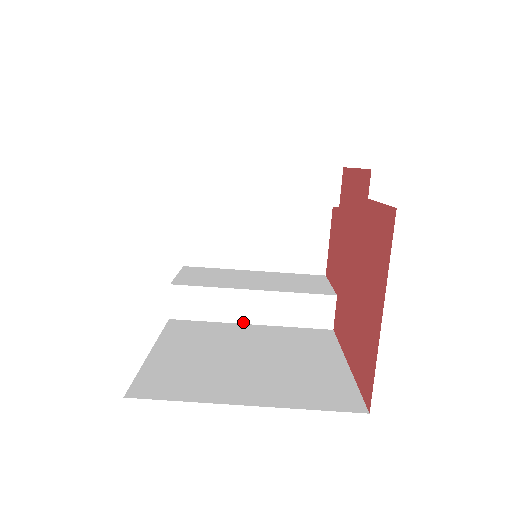
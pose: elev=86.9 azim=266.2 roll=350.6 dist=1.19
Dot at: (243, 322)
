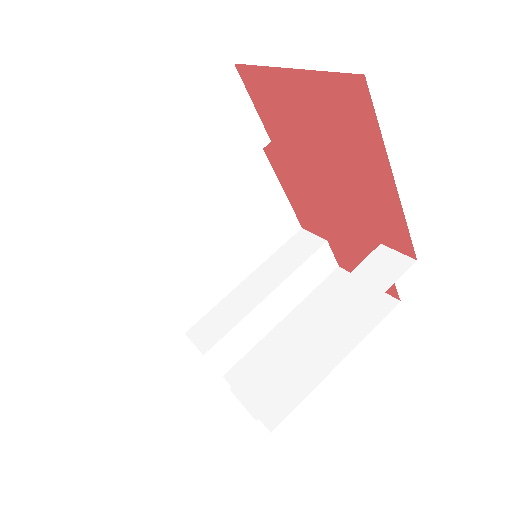
Dot at: (331, 343)
